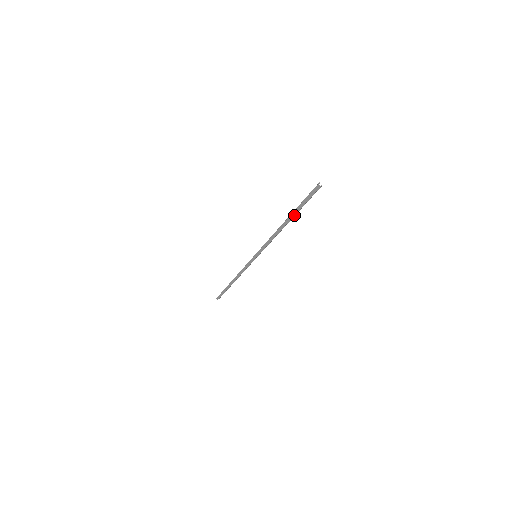
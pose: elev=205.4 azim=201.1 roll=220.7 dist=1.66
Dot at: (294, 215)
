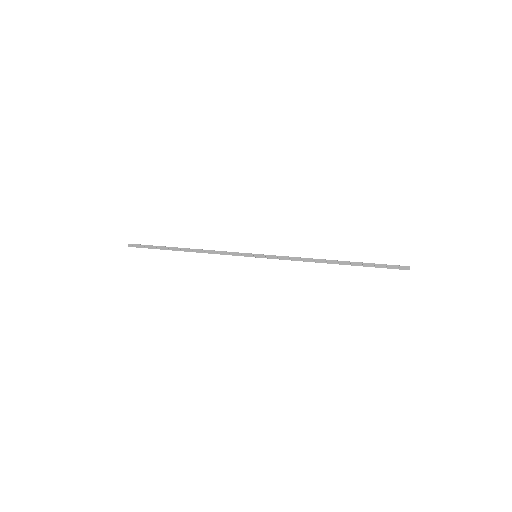
Dot at: occluded
